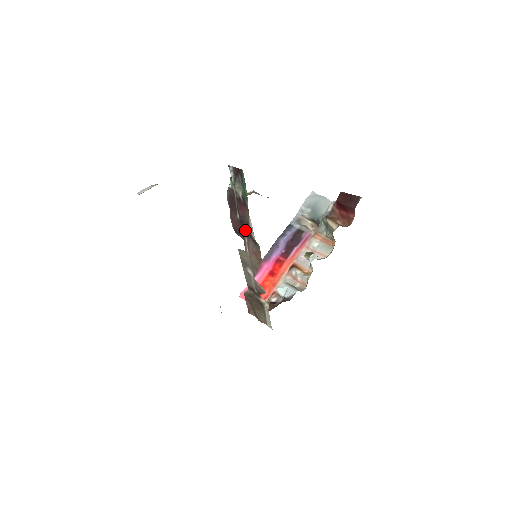
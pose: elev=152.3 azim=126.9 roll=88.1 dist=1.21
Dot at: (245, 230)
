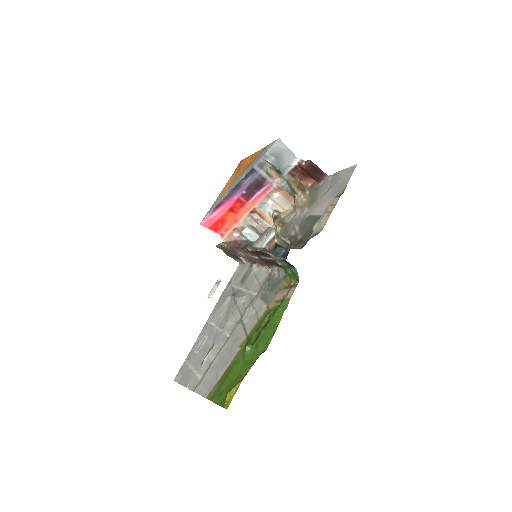
Dot at: occluded
